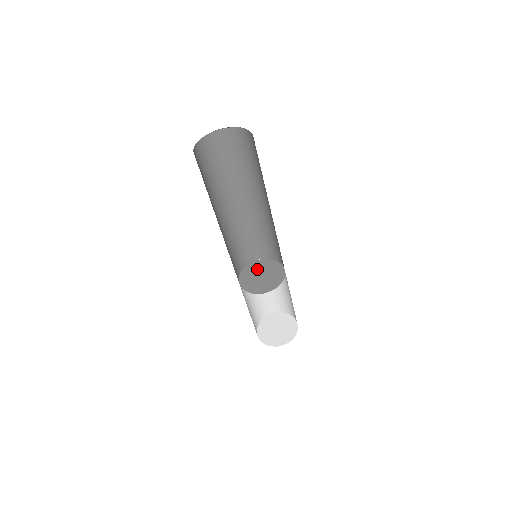
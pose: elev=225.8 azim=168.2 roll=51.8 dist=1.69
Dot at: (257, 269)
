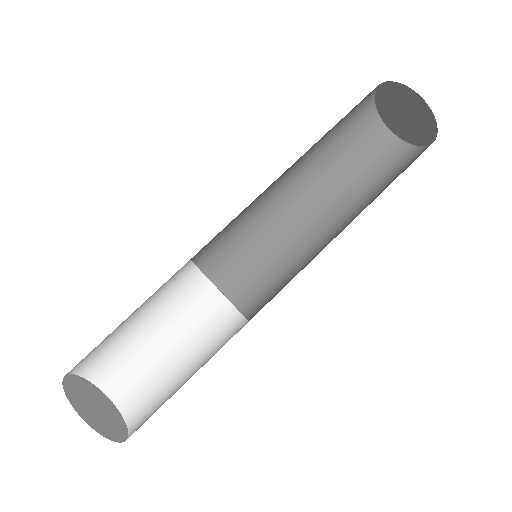
Dot at: occluded
